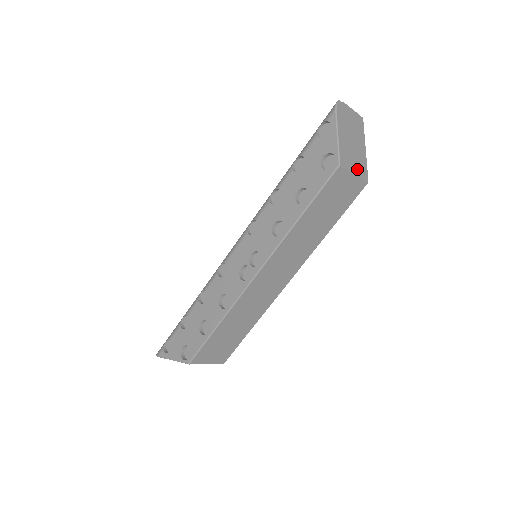
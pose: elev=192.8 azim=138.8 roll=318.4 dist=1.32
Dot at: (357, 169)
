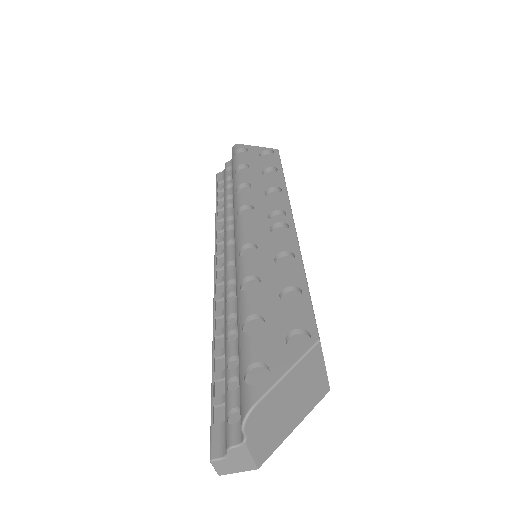
Dot at: occluded
